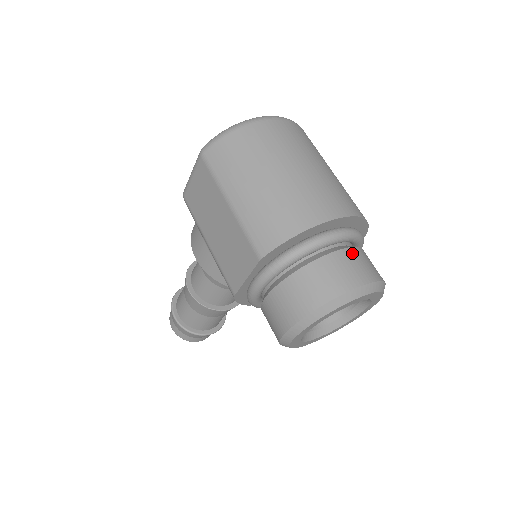
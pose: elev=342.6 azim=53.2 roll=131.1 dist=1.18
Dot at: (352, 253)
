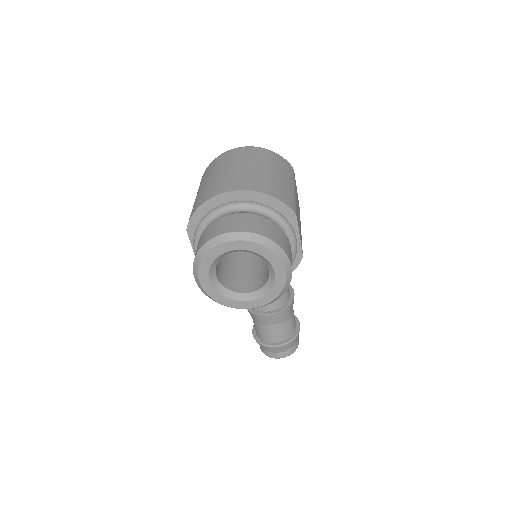
Dot at: (239, 216)
